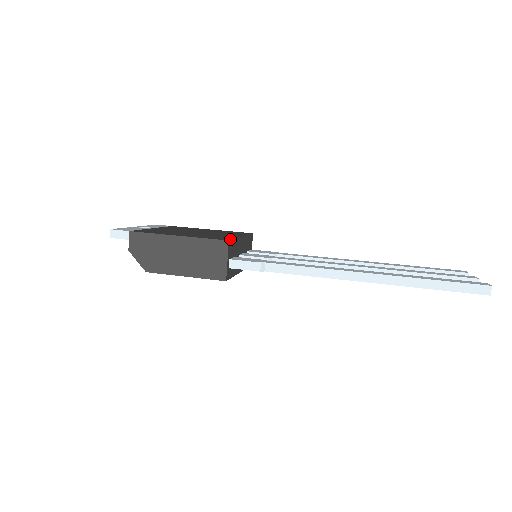
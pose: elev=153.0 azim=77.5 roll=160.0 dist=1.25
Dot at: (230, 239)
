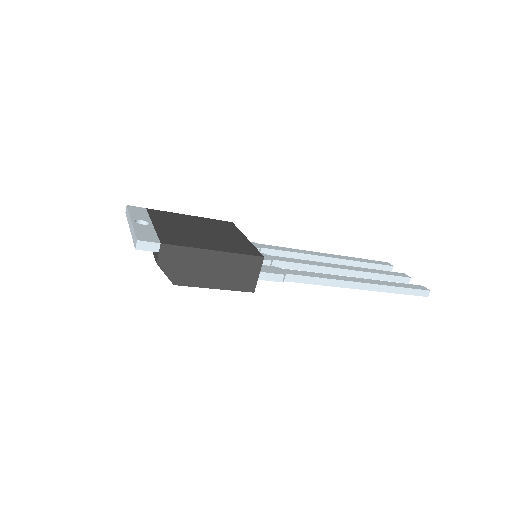
Dot at: (259, 252)
